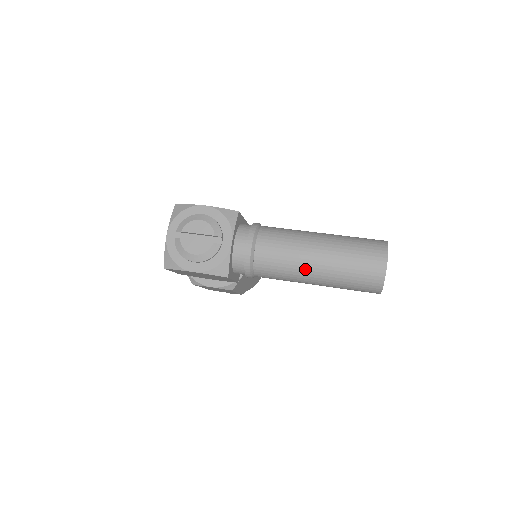
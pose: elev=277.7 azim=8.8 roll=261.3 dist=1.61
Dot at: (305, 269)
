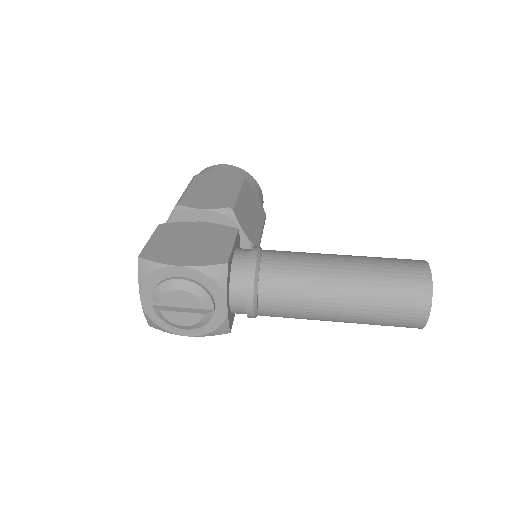
Dot at: (324, 319)
